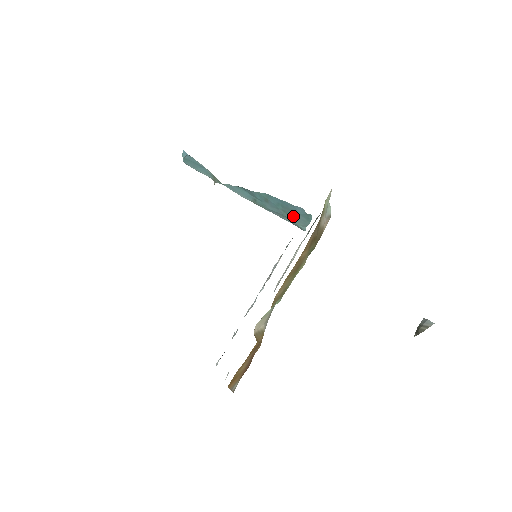
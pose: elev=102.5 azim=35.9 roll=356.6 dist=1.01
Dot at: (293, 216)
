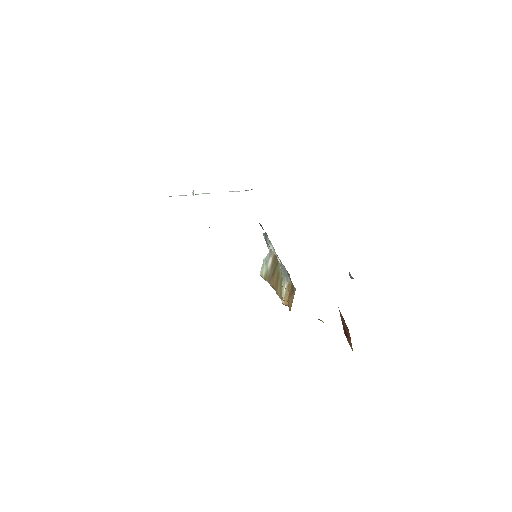
Dot at: occluded
